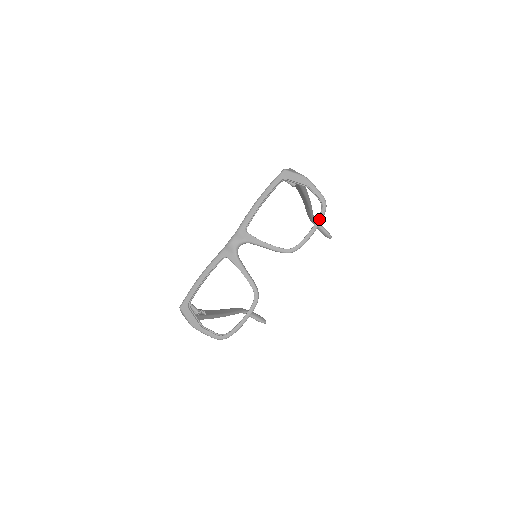
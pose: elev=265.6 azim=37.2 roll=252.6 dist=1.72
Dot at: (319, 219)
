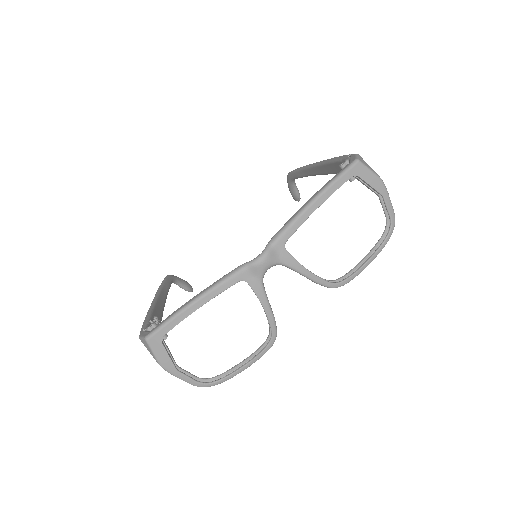
Dot at: (382, 247)
